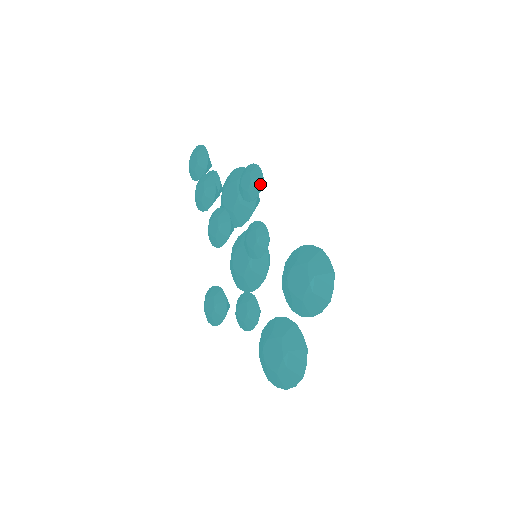
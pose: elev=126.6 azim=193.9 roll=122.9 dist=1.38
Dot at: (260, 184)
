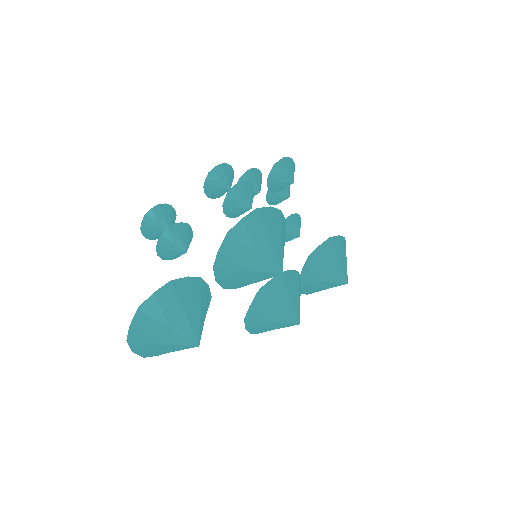
Dot at: (277, 163)
